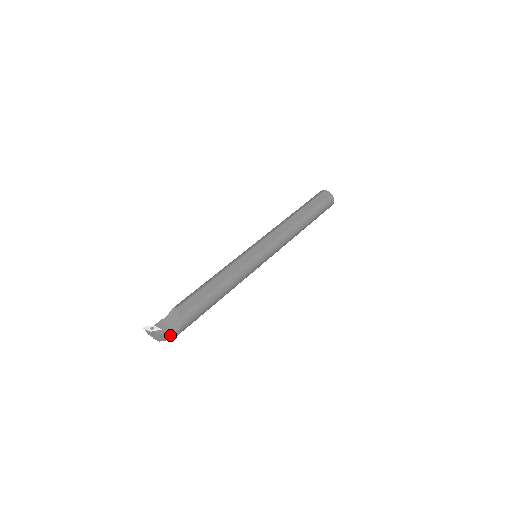
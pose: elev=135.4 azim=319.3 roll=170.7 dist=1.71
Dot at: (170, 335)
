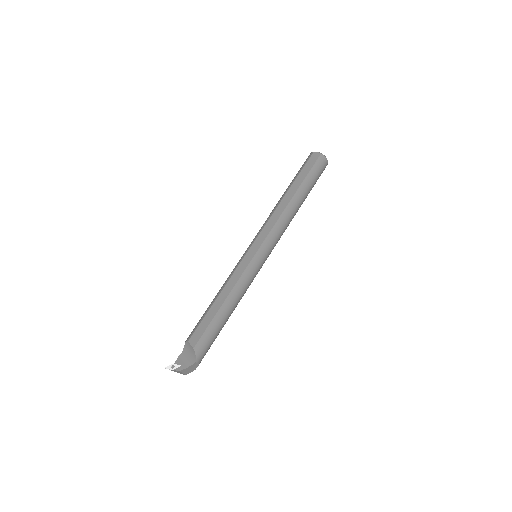
Dot at: (191, 368)
